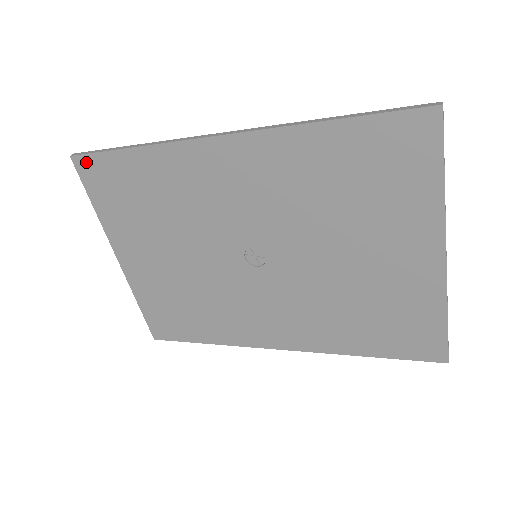
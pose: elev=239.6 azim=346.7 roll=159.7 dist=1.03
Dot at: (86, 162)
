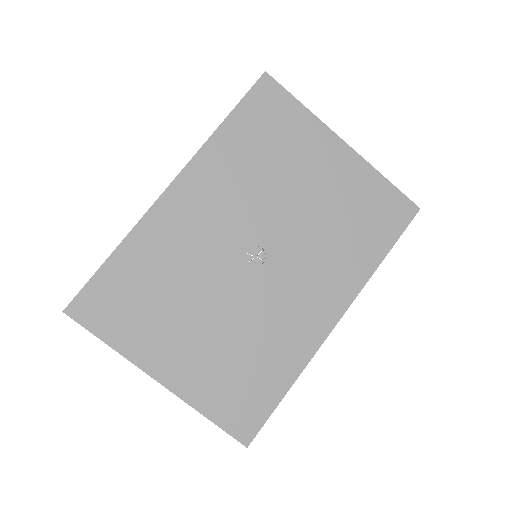
Dot at: (80, 303)
